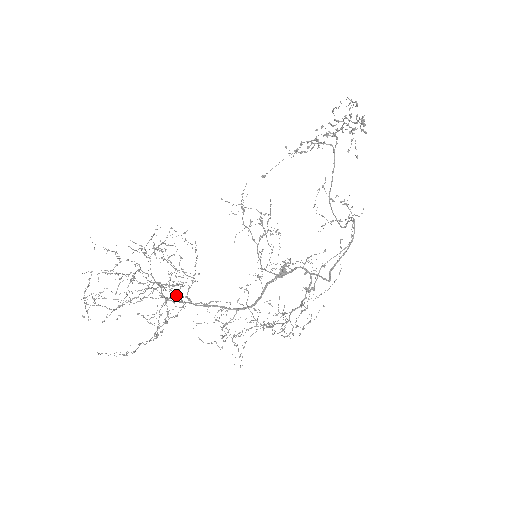
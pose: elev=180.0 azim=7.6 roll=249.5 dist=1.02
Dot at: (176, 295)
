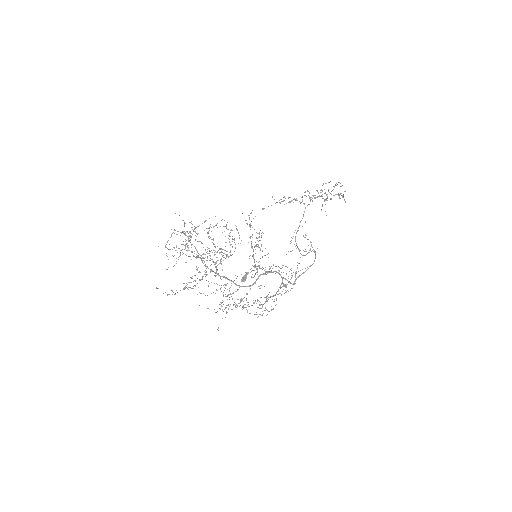
Dot at: occluded
